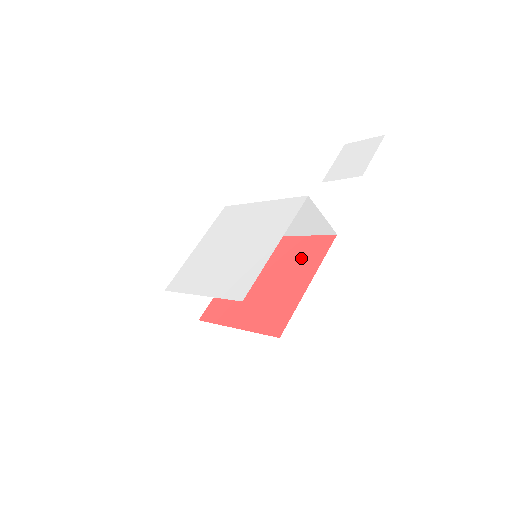
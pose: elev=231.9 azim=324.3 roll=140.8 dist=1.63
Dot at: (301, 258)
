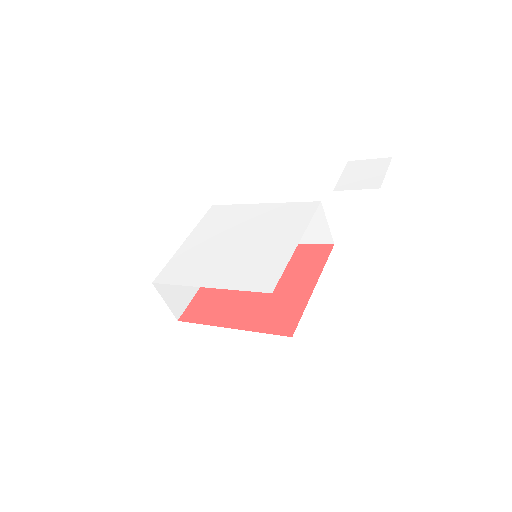
Dot at: (298, 263)
